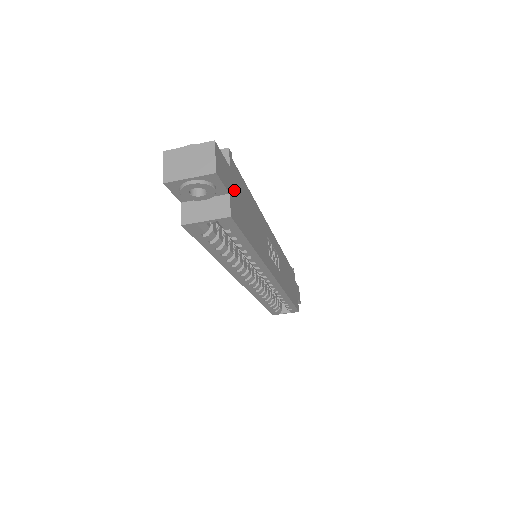
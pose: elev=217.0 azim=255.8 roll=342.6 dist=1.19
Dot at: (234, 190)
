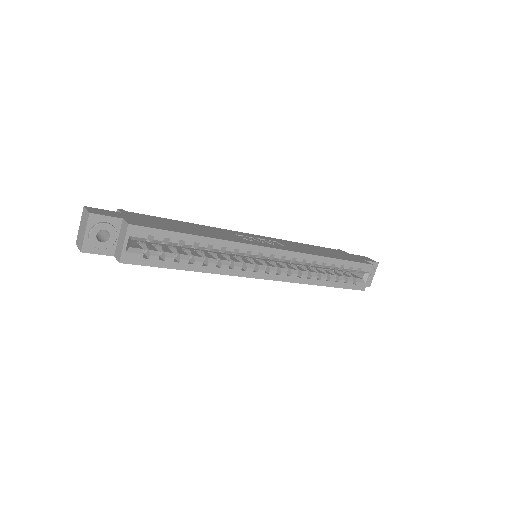
Dot at: (134, 219)
